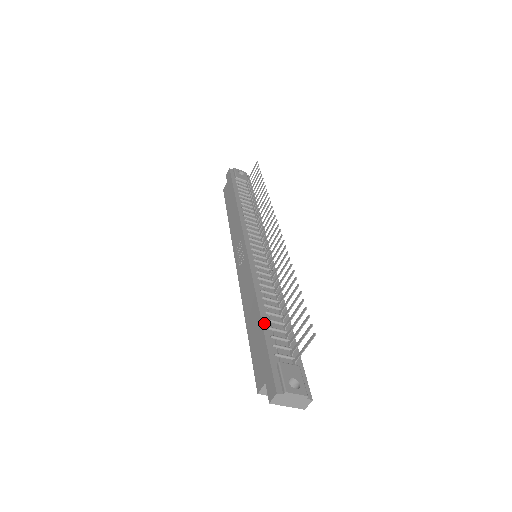
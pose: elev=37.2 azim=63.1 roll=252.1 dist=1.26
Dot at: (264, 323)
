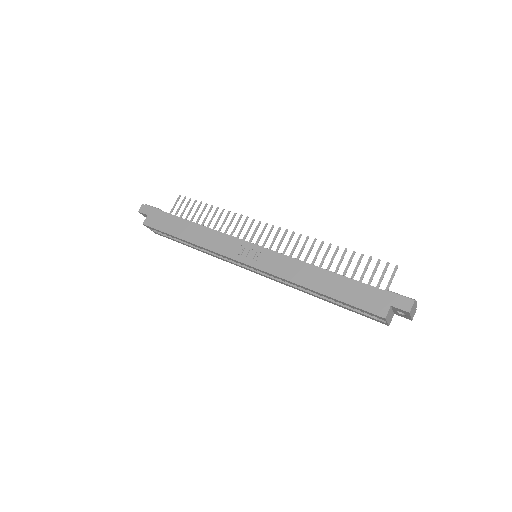
Dot at: (346, 277)
